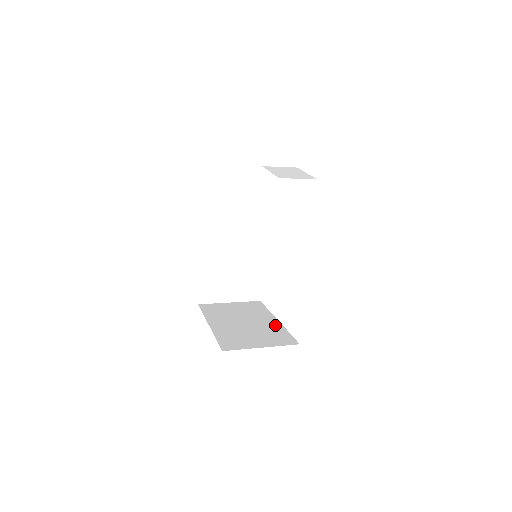
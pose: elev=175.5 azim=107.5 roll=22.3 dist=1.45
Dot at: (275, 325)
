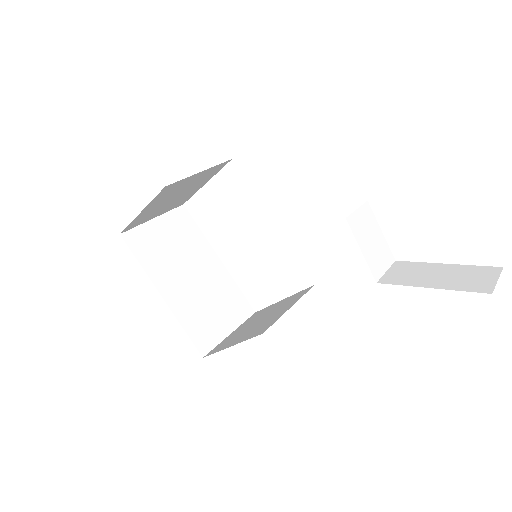
Dot at: (223, 274)
